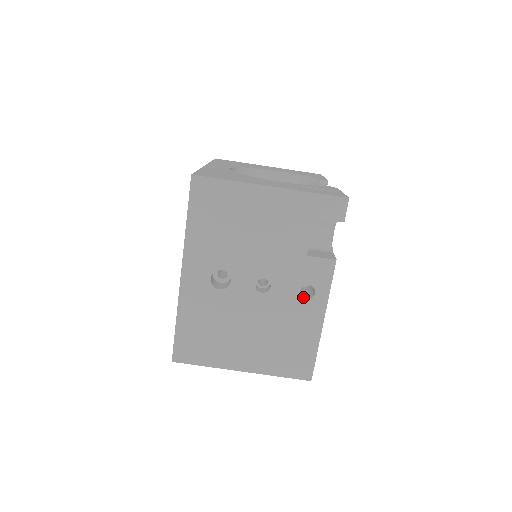
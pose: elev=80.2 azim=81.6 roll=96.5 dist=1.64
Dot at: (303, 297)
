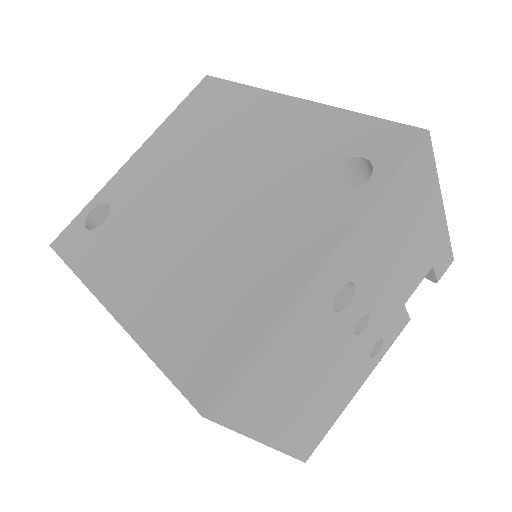
Dot at: (368, 352)
